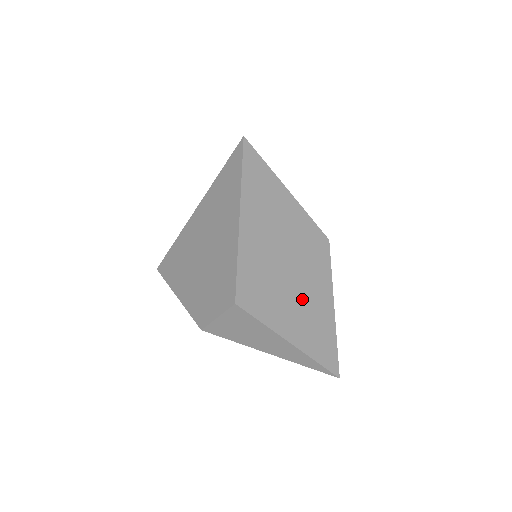
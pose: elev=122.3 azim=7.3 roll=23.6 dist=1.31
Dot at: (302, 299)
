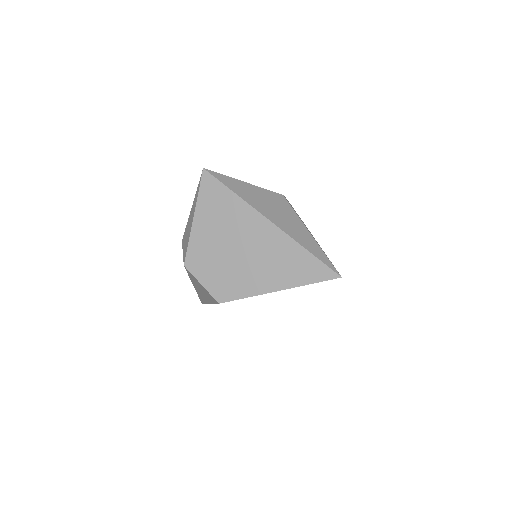
Dot at: occluded
